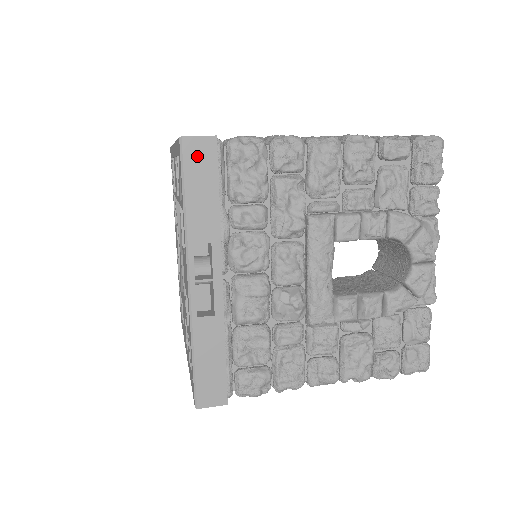
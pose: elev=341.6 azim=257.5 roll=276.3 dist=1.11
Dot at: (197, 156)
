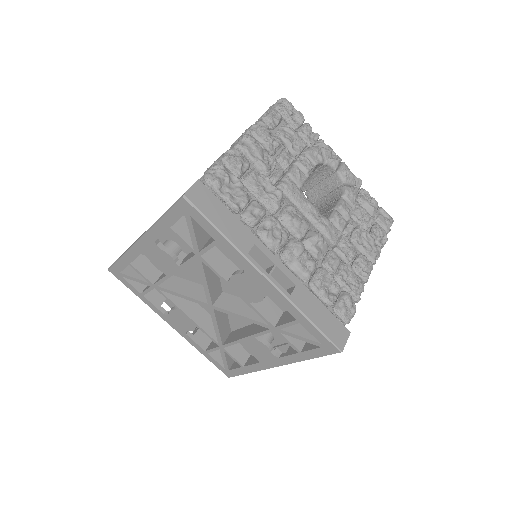
Dot at: (201, 199)
